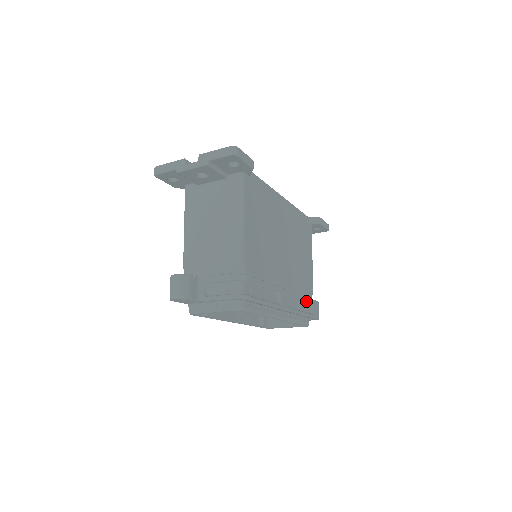
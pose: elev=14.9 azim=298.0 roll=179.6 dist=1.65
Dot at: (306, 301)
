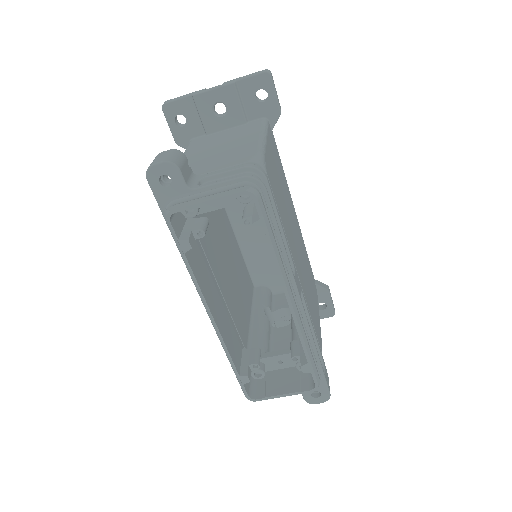
Dot at: (317, 343)
